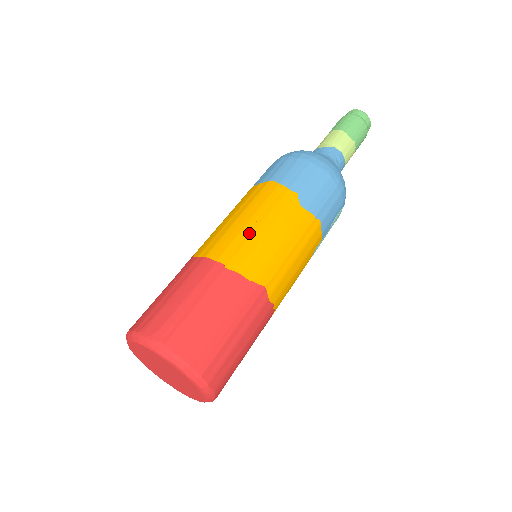
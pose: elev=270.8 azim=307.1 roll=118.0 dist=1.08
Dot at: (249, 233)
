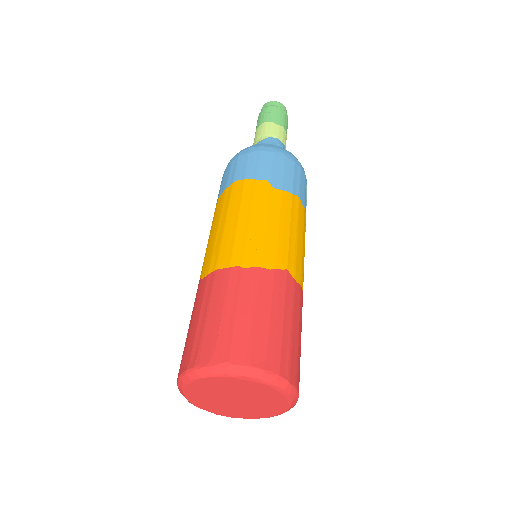
Dot at: (245, 230)
